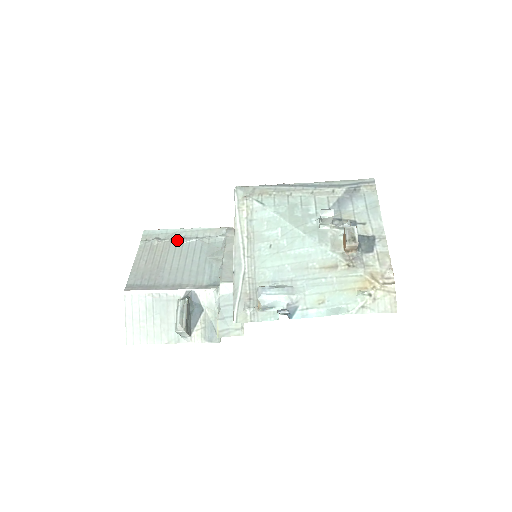
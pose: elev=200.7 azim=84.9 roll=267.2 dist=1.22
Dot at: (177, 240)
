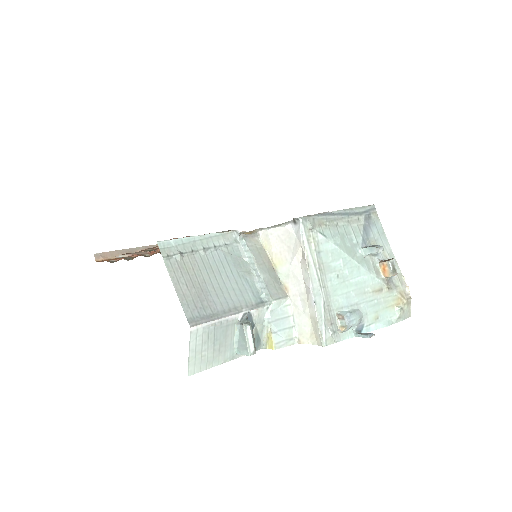
Dot at: (198, 252)
